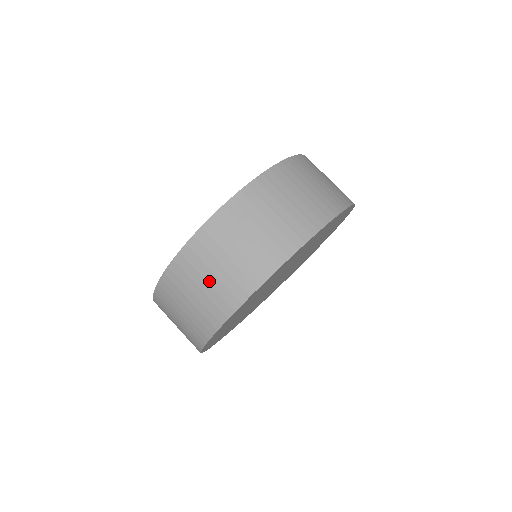
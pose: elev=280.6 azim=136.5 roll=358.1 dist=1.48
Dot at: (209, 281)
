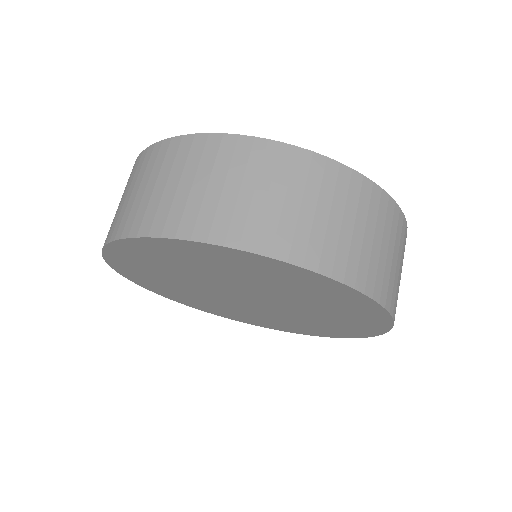
Dot at: (181, 185)
